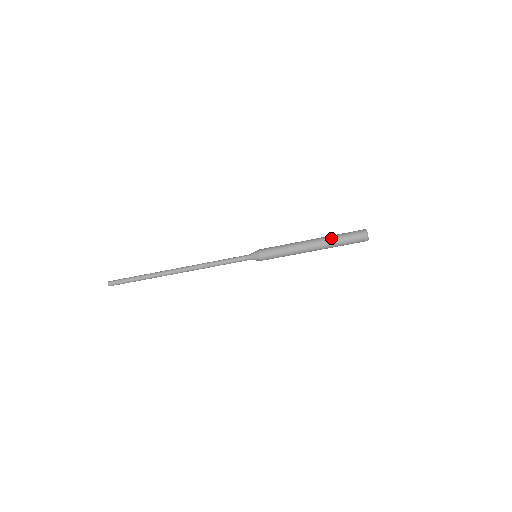
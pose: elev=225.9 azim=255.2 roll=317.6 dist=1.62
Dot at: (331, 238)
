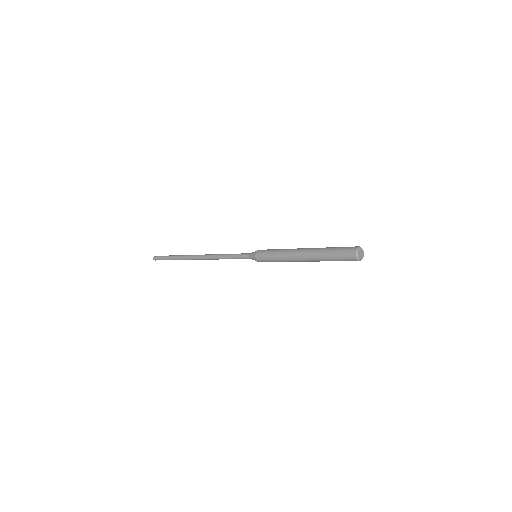
Dot at: (320, 259)
